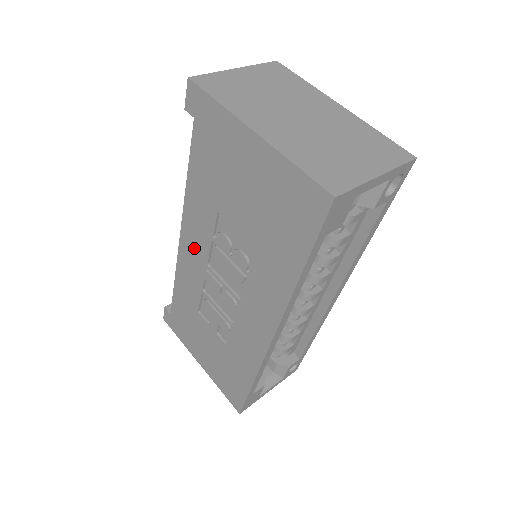
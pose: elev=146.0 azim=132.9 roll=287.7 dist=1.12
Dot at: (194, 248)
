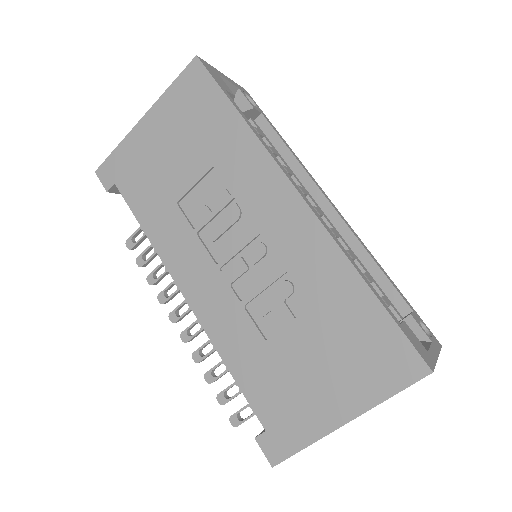
Dot at: (197, 276)
